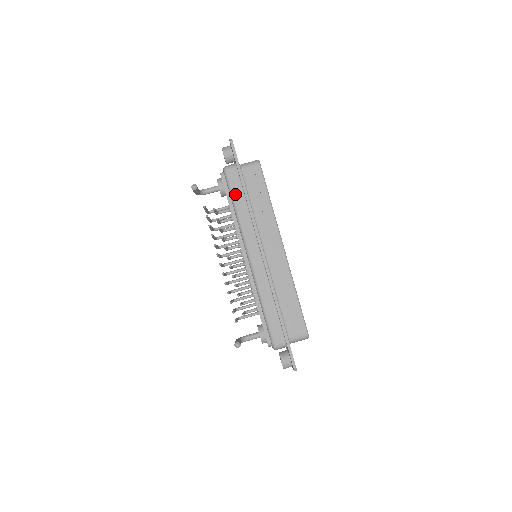
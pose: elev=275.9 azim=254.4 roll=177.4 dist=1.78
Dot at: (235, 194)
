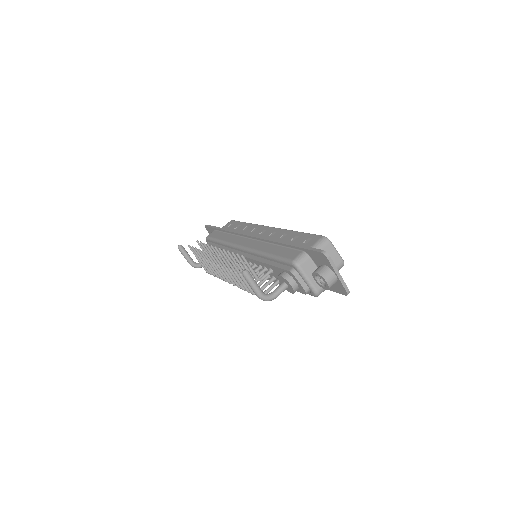
Dot at: (217, 237)
